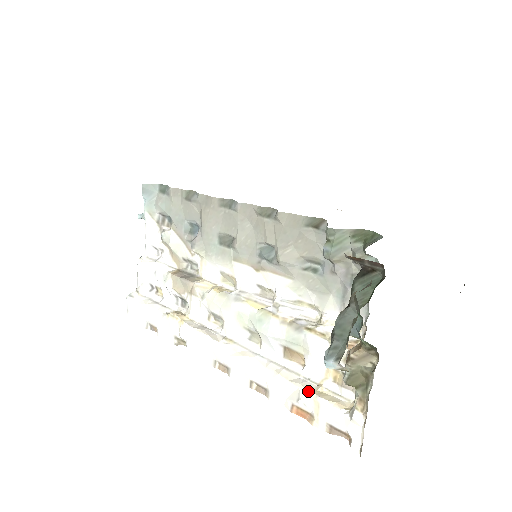
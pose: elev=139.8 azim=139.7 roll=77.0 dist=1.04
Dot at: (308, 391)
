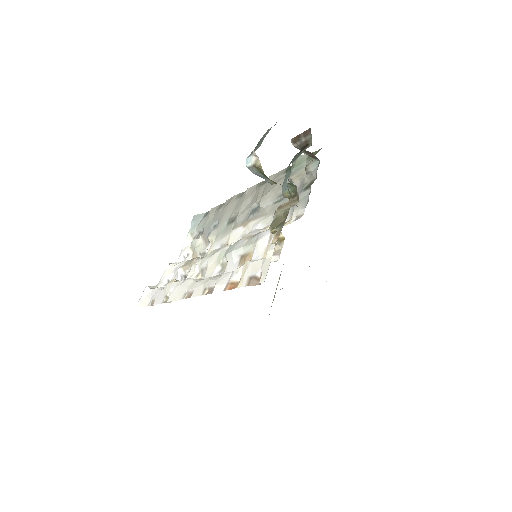
Dot at: (244, 264)
